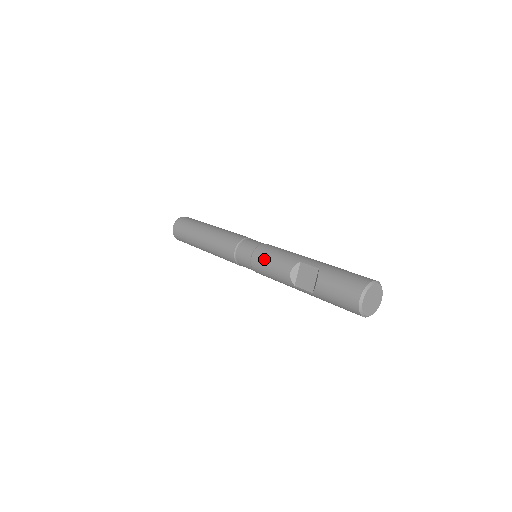
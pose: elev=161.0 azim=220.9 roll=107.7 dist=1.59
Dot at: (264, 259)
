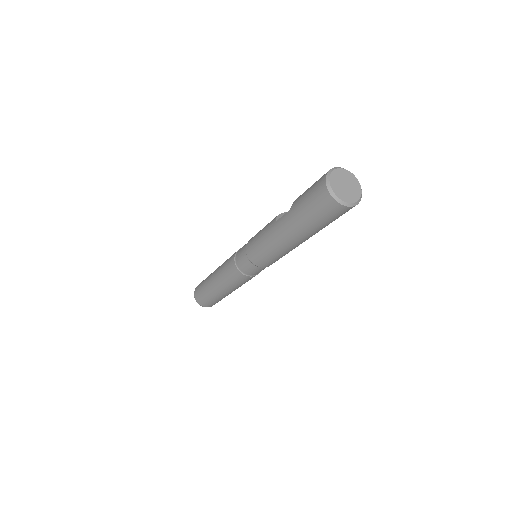
Dot at: occluded
